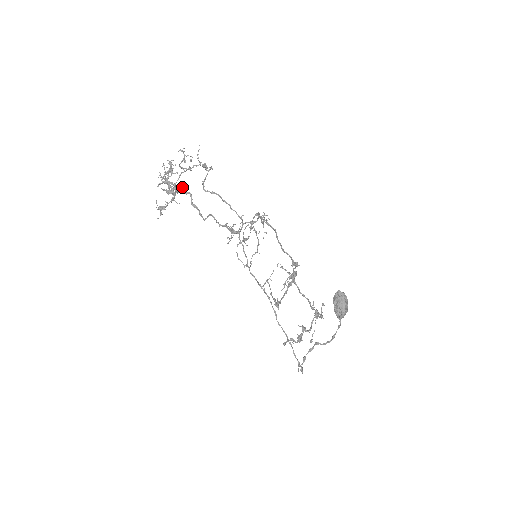
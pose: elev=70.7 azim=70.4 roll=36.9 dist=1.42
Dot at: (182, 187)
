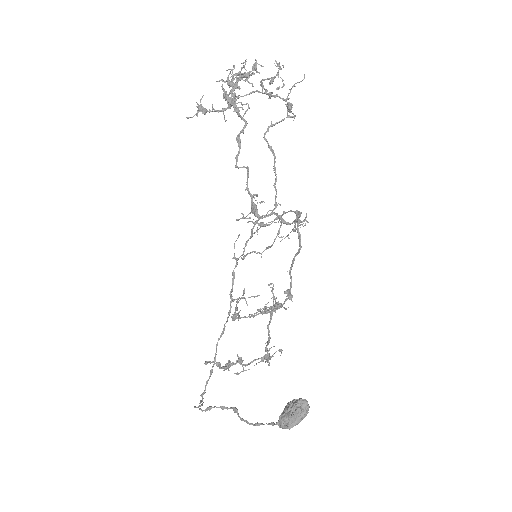
Dot at: occluded
